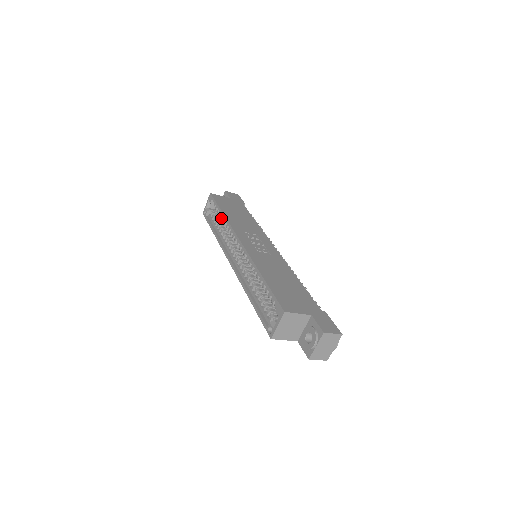
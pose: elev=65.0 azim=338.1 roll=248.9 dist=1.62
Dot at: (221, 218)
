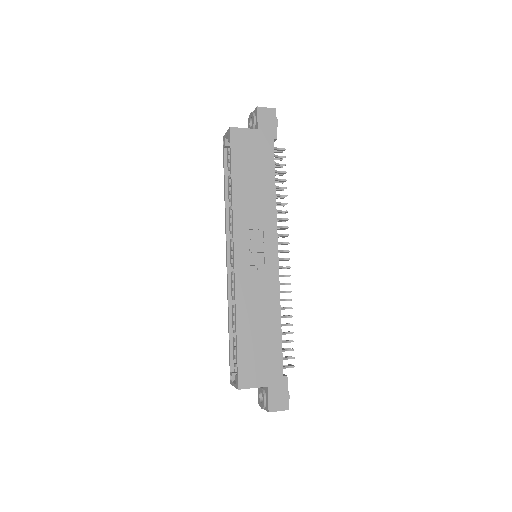
Dot at: occluded
